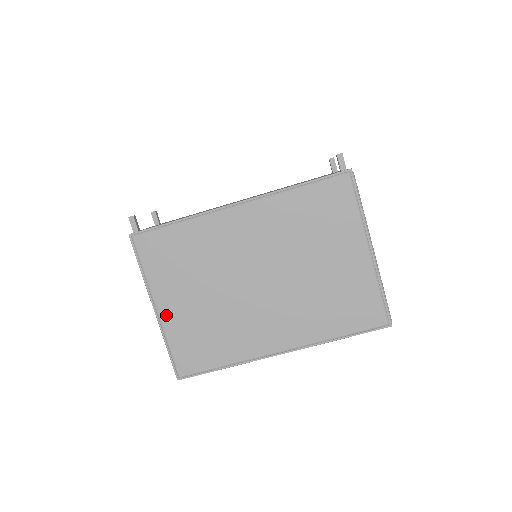
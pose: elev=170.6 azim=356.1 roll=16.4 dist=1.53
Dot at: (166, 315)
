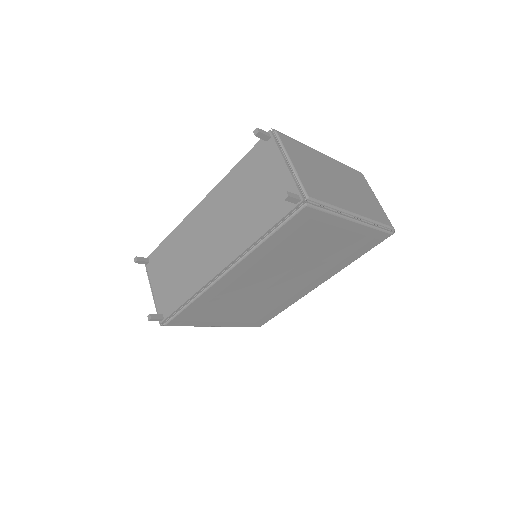
Dot at: (226, 324)
